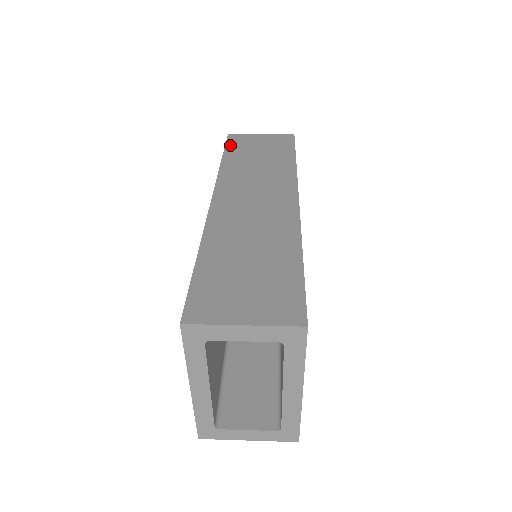
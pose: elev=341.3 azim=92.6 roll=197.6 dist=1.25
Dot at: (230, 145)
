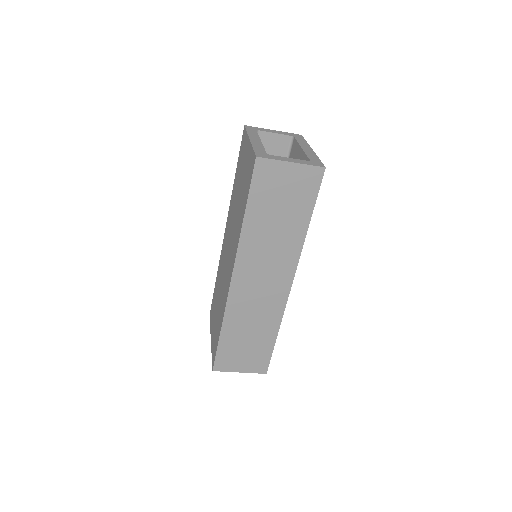
Dot at: occluded
